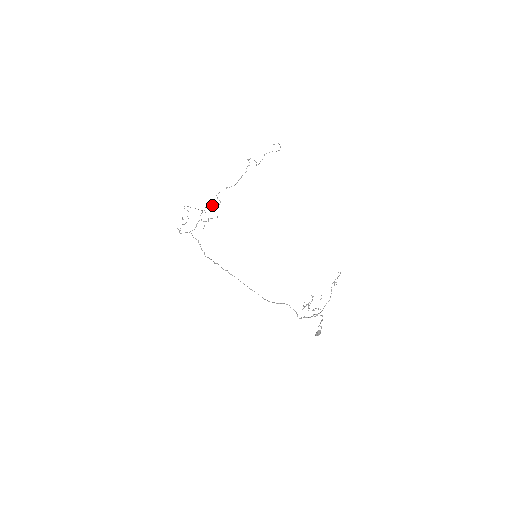
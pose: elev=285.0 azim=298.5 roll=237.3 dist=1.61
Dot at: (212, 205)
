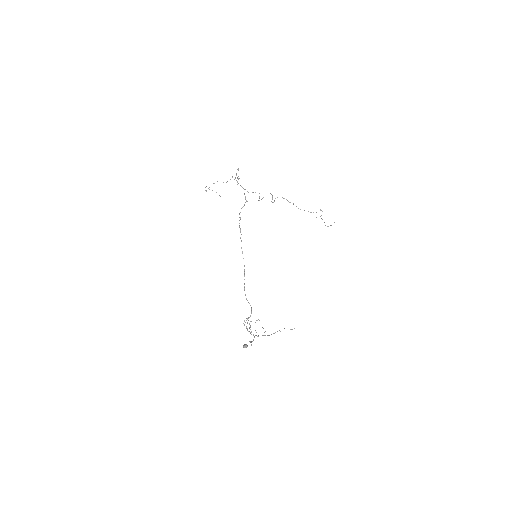
Dot at: occluded
